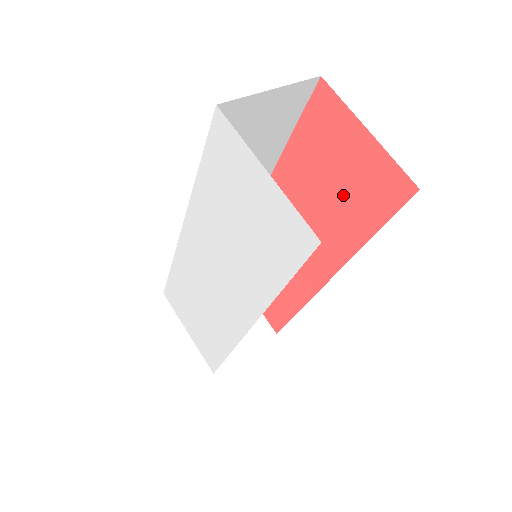
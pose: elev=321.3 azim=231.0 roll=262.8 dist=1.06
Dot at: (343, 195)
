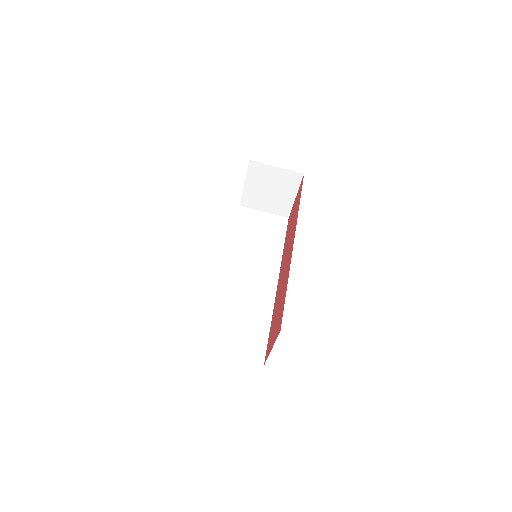
Dot at: (275, 317)
